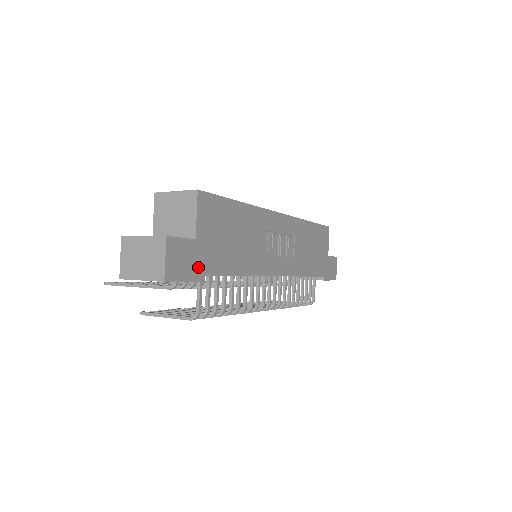
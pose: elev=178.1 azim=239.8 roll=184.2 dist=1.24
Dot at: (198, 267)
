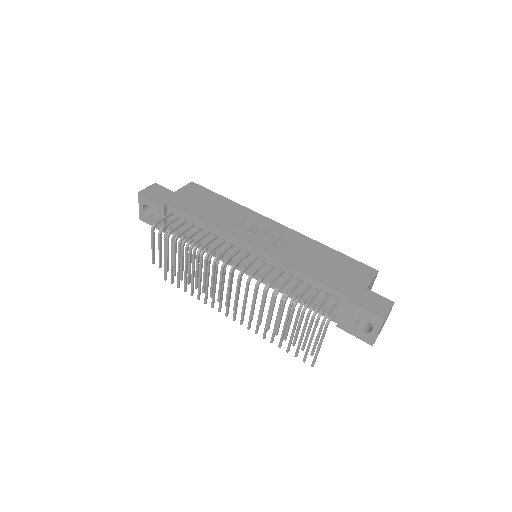
Dot at: (166, 200)
